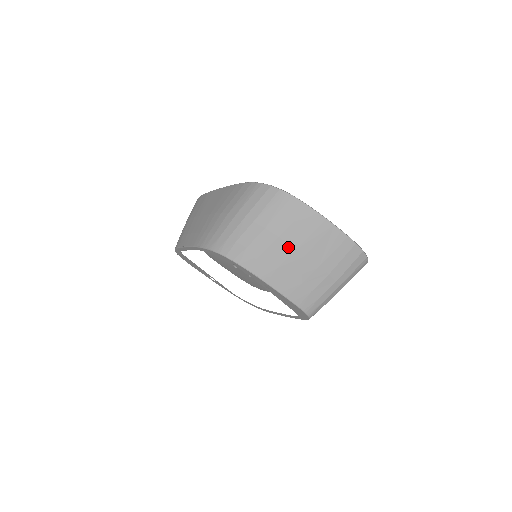
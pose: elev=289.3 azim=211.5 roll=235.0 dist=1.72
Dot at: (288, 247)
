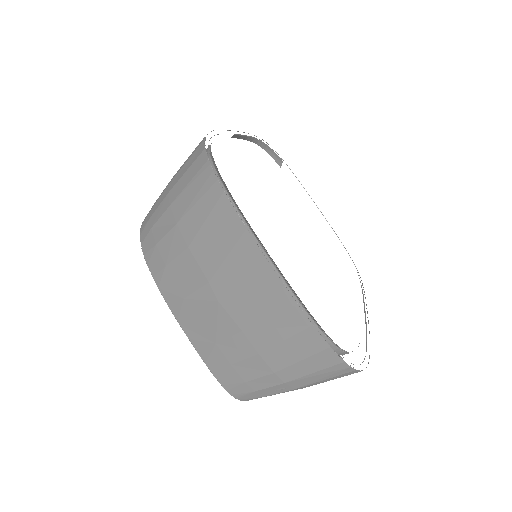
Dot at: (199, 272)
